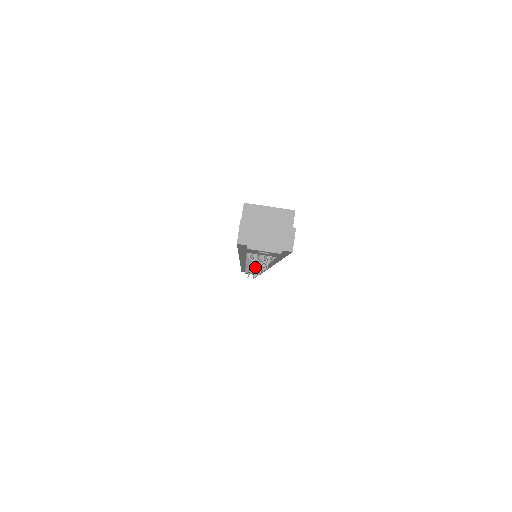
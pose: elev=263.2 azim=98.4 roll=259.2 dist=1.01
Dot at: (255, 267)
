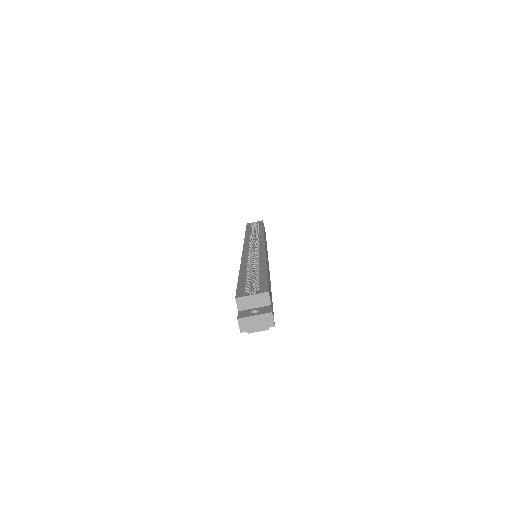
Dot at: occluded
